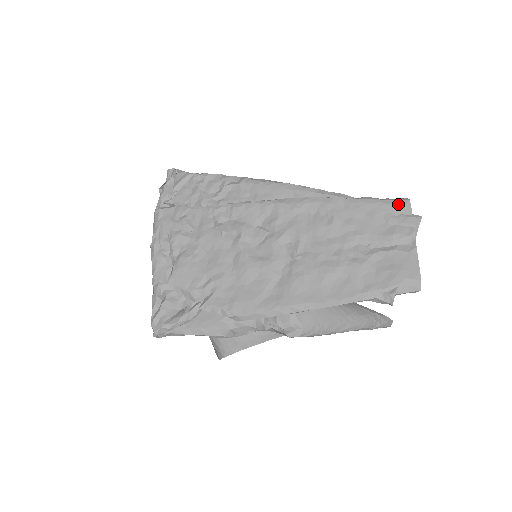
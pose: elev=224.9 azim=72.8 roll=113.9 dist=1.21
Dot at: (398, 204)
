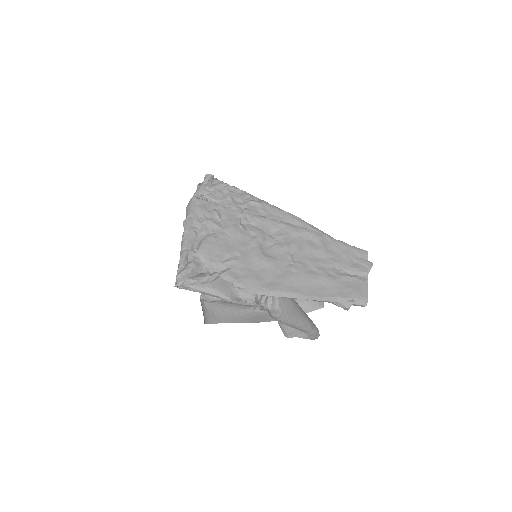
Dot at: (361, 251)
